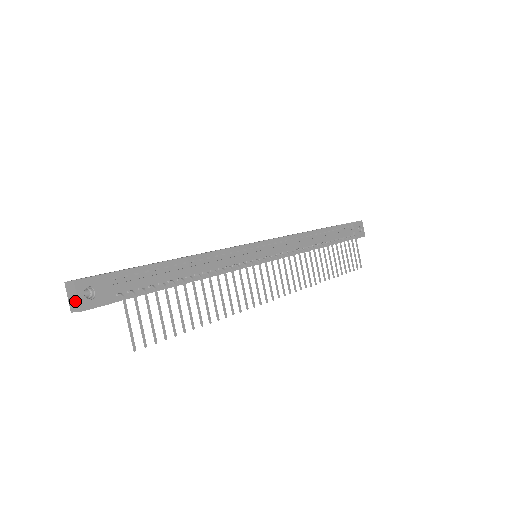
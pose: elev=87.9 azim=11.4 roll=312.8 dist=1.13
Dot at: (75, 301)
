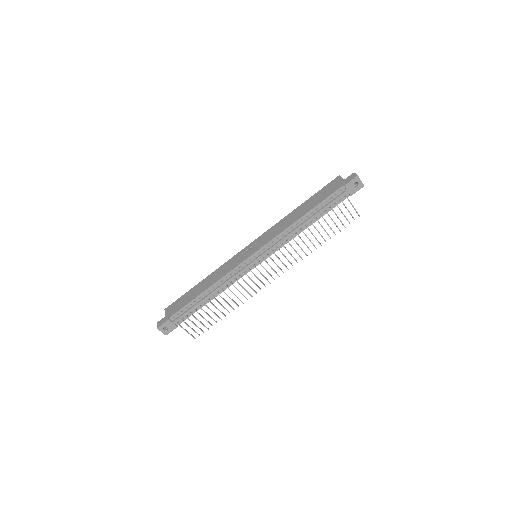
Dot at: (163, 332)
